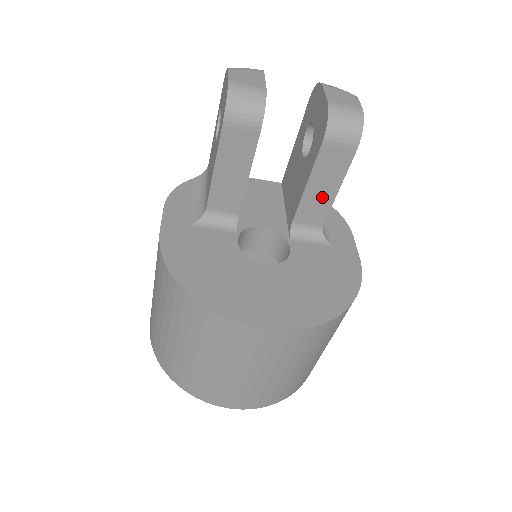
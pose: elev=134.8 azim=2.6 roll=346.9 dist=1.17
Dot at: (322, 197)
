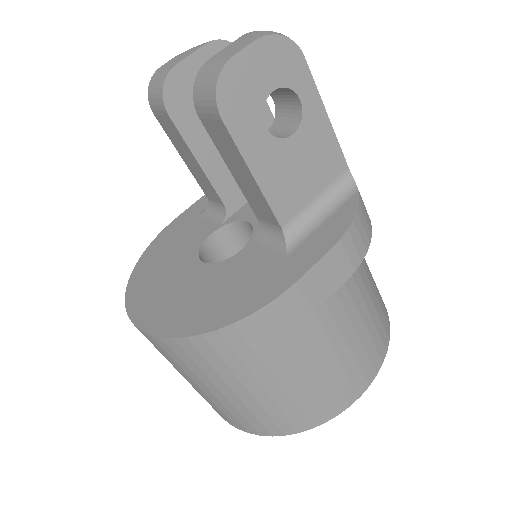
Dot at: (251, 186)
